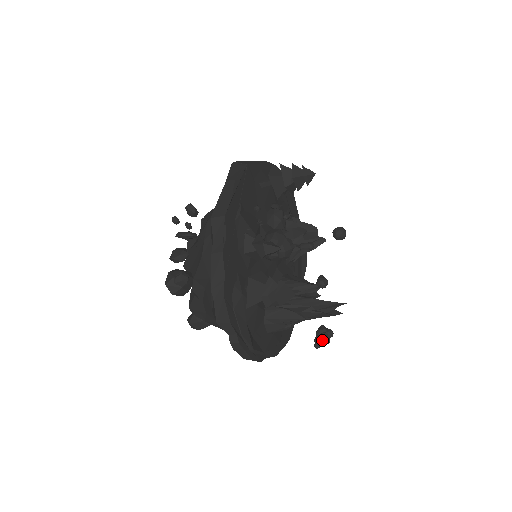
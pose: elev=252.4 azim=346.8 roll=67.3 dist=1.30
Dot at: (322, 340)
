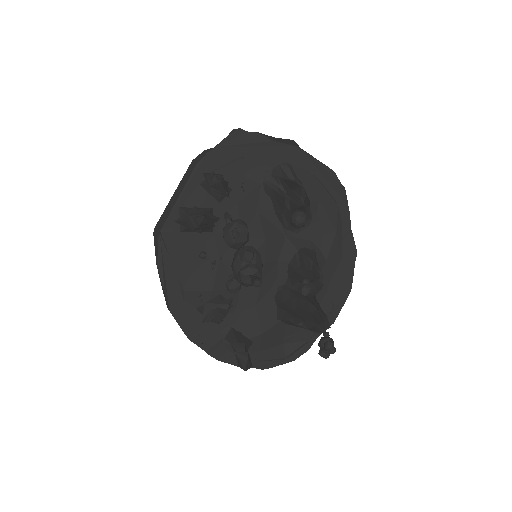
Dot at: (323, 356)
